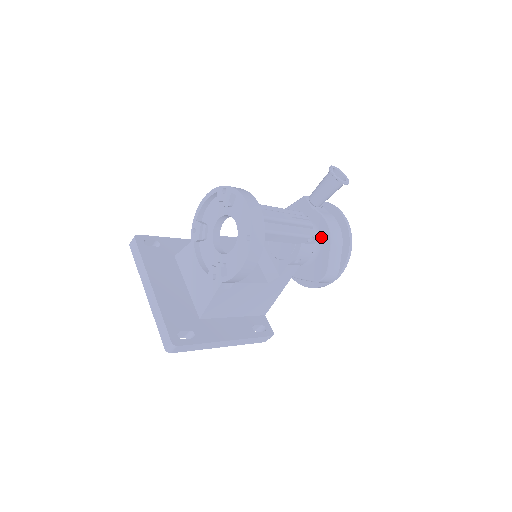
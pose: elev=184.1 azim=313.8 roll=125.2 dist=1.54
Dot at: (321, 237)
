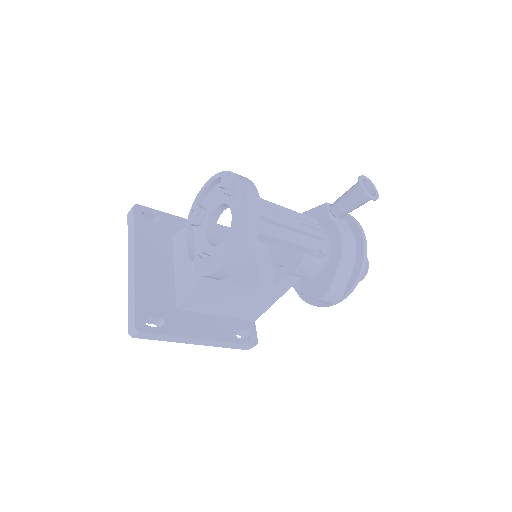
Dot at: (331, 252)
